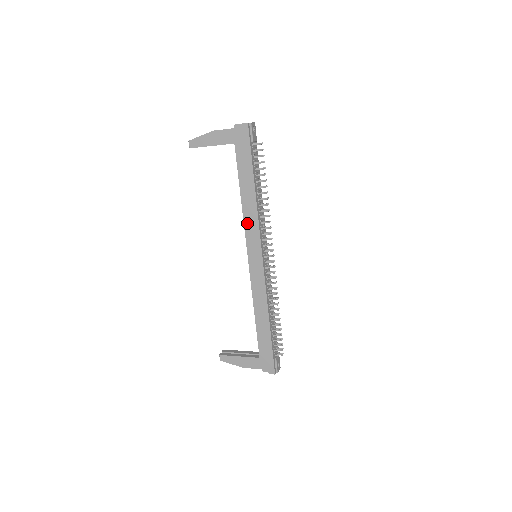
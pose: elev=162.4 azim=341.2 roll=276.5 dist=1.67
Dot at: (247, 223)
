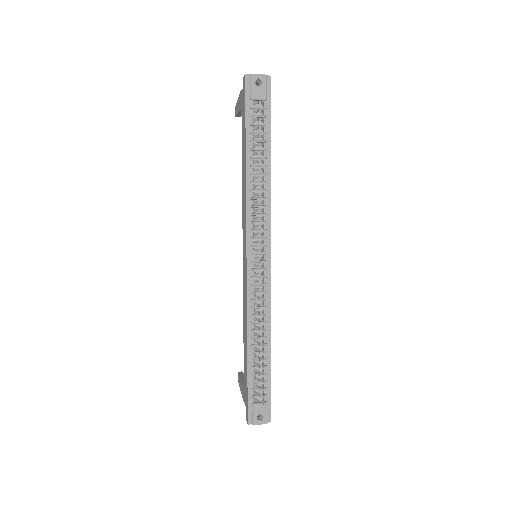
Dot at: (243, 208)
